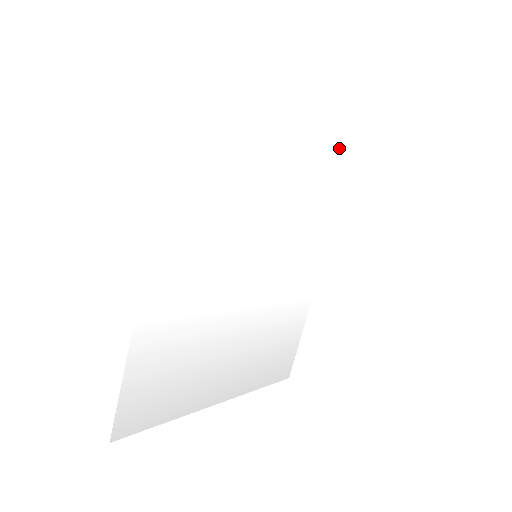
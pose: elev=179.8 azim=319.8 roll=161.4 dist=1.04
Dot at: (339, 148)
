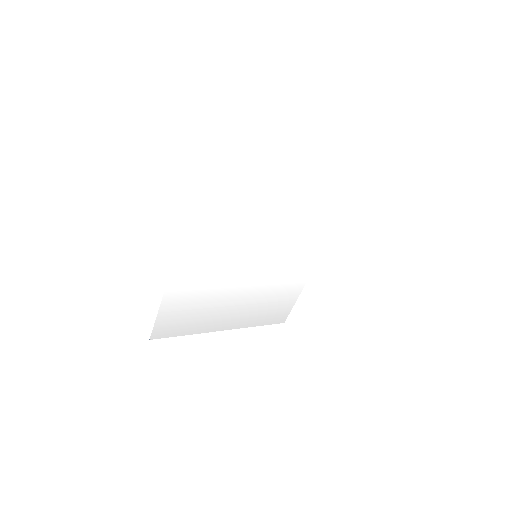
Dot at: (339, 189)
